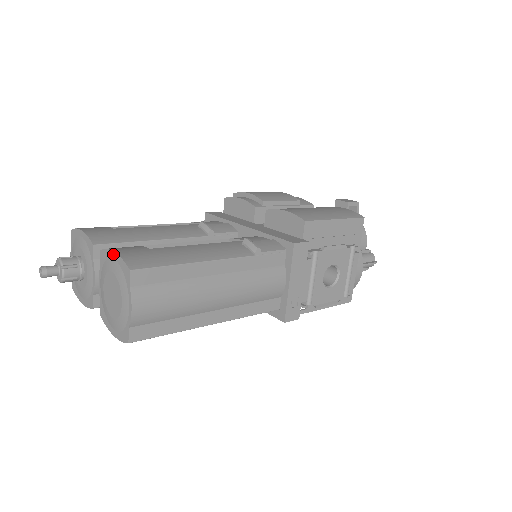
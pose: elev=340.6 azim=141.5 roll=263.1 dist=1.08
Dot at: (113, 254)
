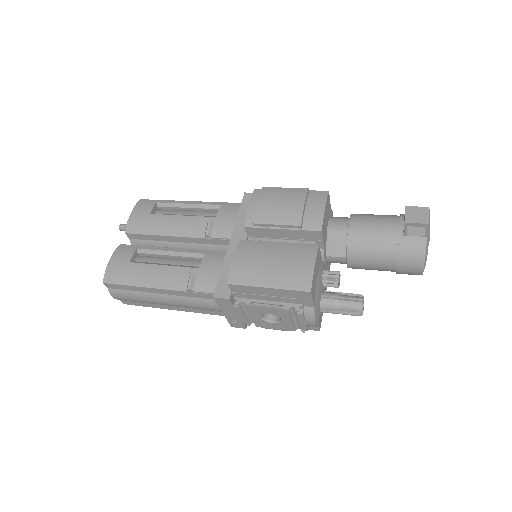
Dot at: (110, 260)
